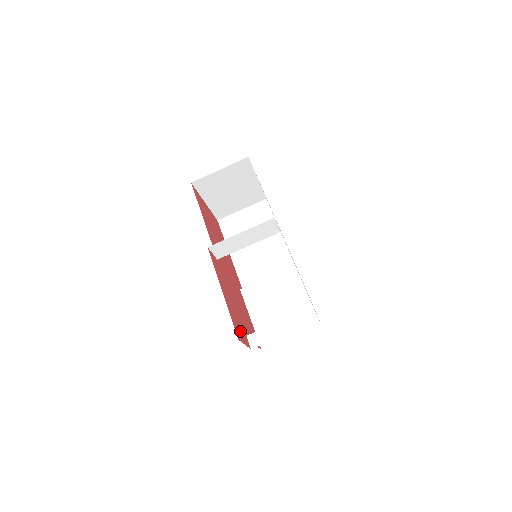
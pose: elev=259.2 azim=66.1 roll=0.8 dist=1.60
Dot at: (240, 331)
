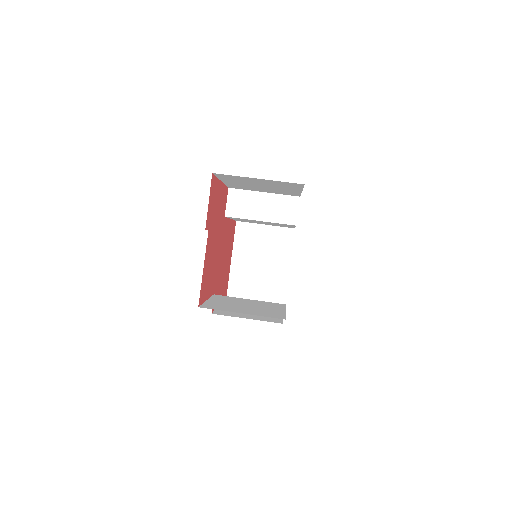
Dot at: (212, 202)
